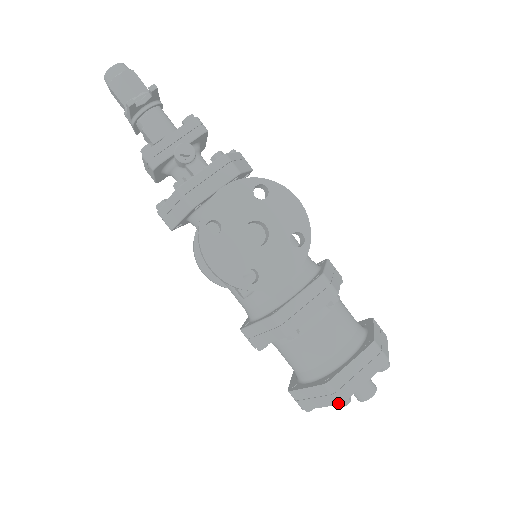
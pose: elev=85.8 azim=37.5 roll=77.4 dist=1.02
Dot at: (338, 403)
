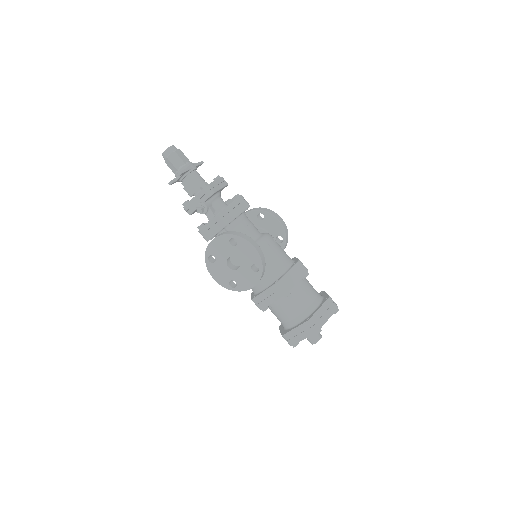
Dot at: (290, 345)
